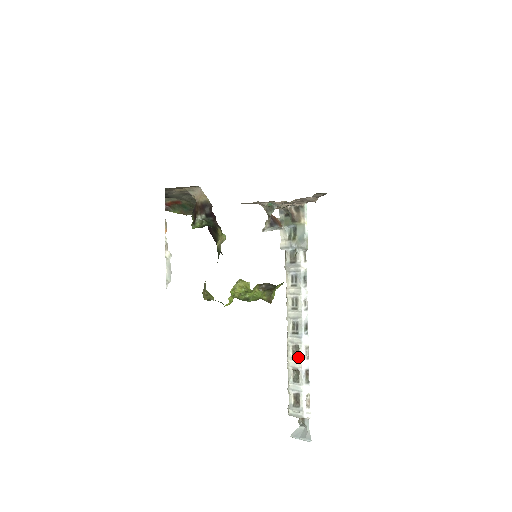
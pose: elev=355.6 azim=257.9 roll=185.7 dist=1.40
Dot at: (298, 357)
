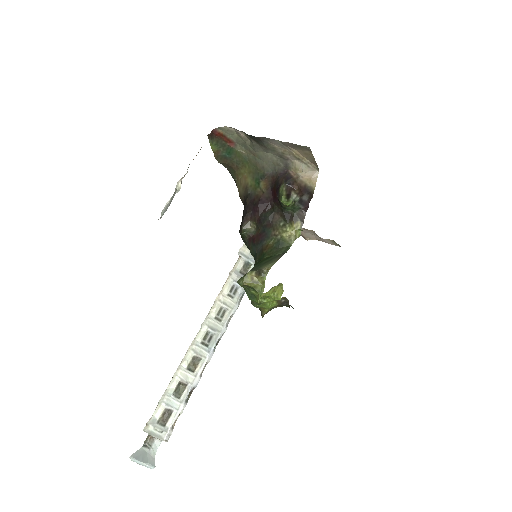
Dot at: (194, 371)
